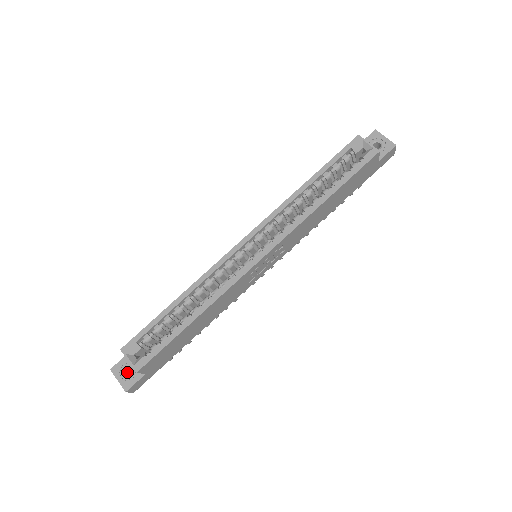
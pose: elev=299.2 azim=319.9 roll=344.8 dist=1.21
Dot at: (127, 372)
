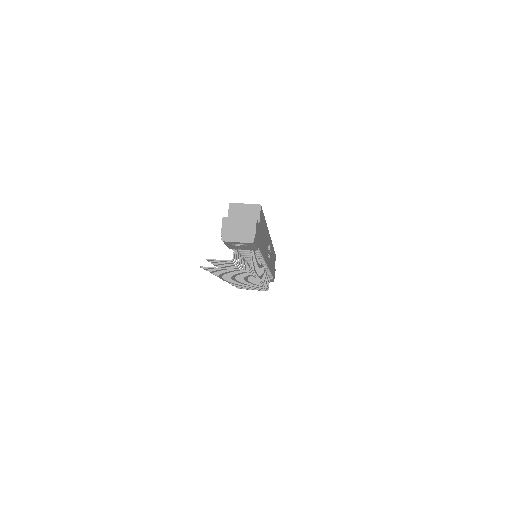
Dot at: occluded
